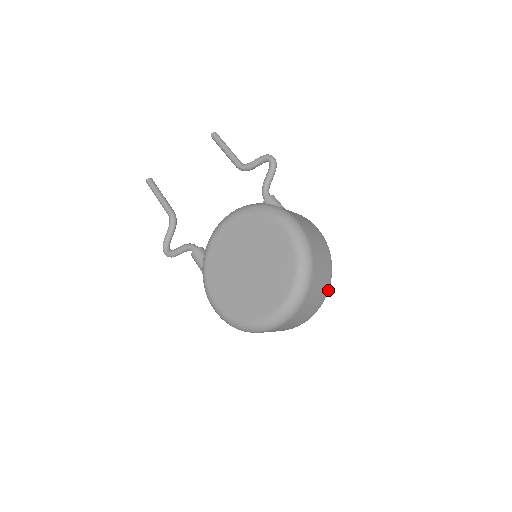
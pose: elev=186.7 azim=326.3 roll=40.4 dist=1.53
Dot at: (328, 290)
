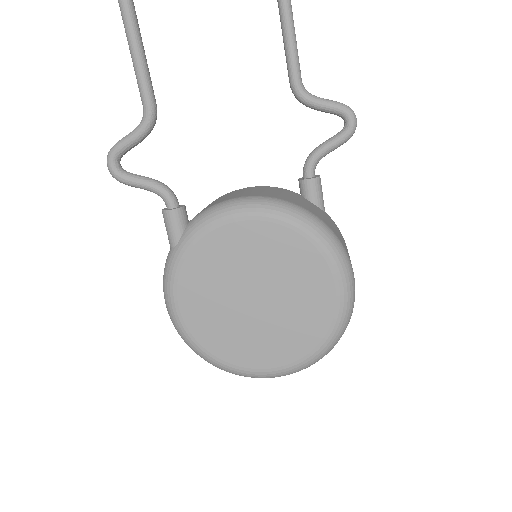
Dot at: occluded
